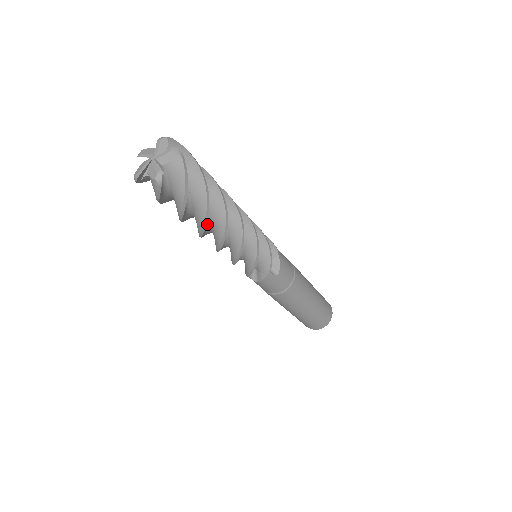
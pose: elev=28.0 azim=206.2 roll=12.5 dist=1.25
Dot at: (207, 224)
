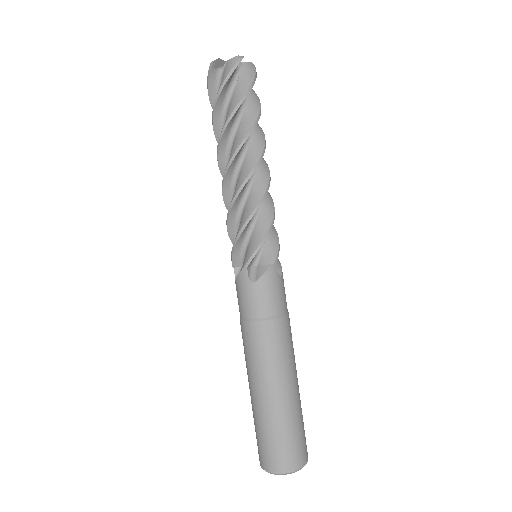
Dot at: (242, 151)
